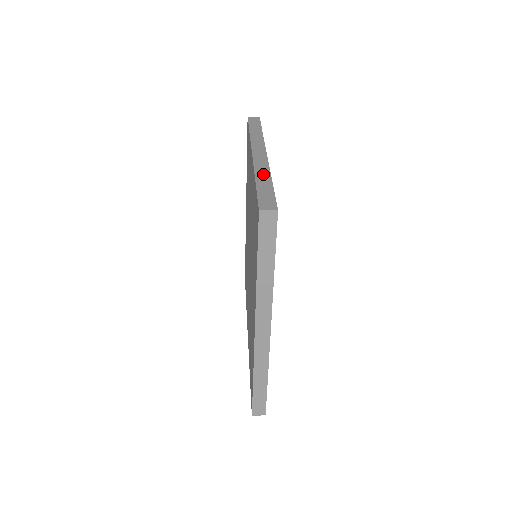
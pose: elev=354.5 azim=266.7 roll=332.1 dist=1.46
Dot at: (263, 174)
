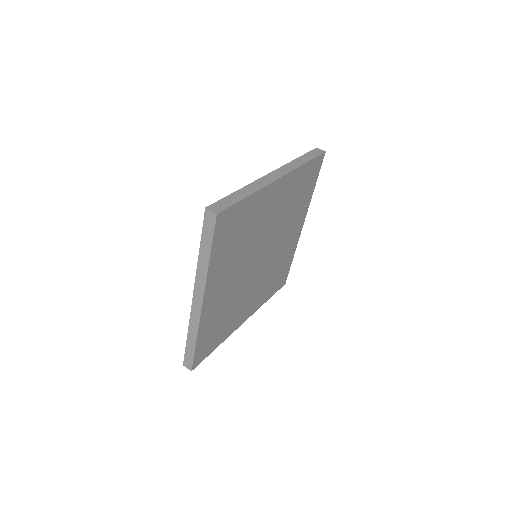
Dot at: (192, 333)
